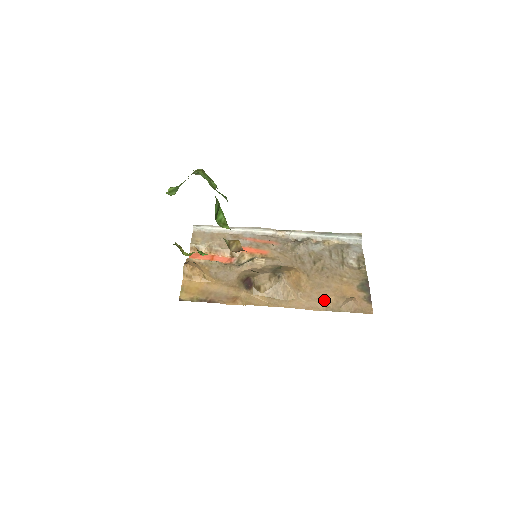
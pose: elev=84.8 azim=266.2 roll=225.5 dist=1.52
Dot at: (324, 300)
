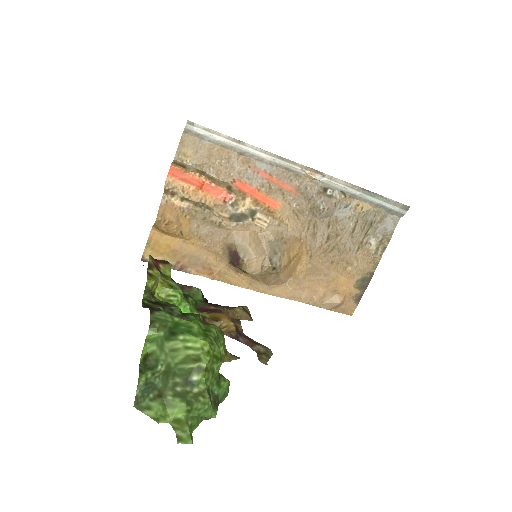
Dot at: (312, 291)
